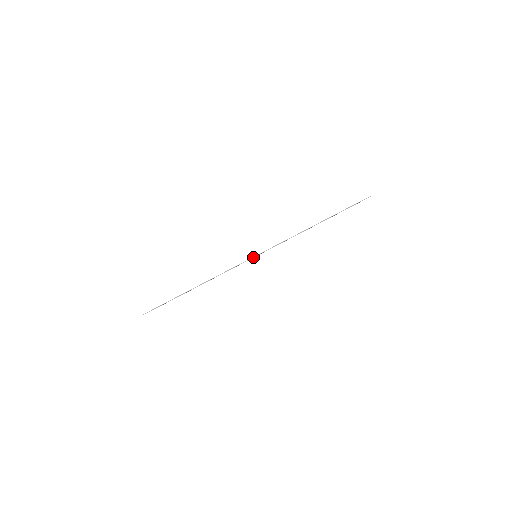
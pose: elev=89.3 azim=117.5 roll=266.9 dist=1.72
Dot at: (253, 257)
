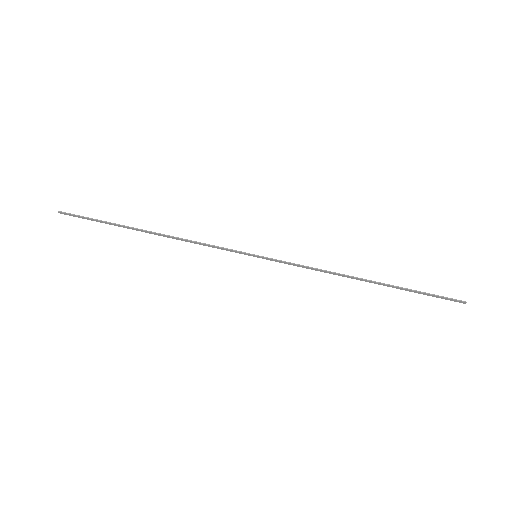
Dot at: occluded
